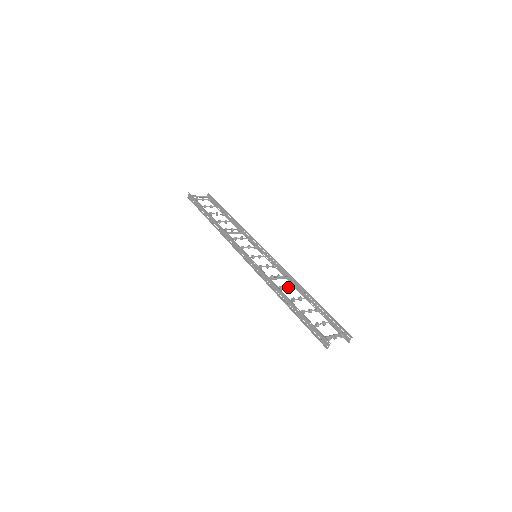
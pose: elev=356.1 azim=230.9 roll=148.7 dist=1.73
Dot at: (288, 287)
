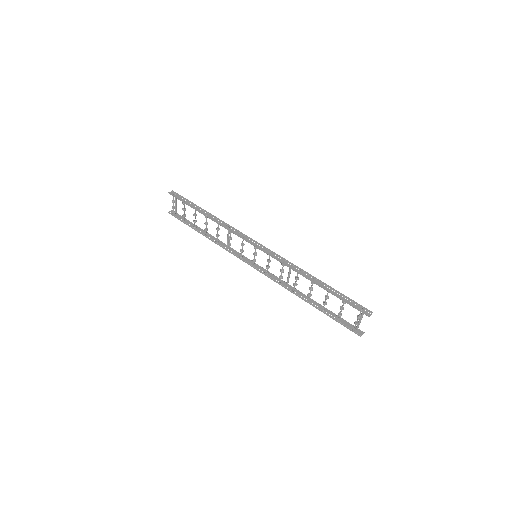
Dot at: (297, 284)
